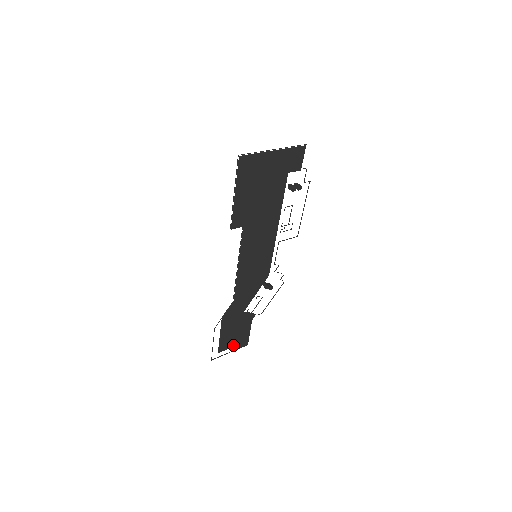
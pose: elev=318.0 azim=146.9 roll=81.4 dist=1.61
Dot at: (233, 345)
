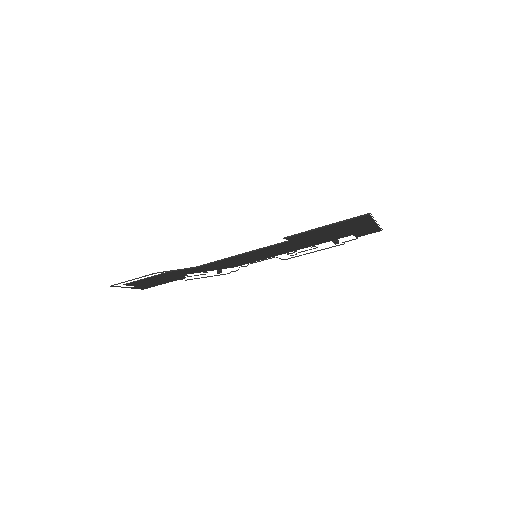
Dot at: (138, 285)
